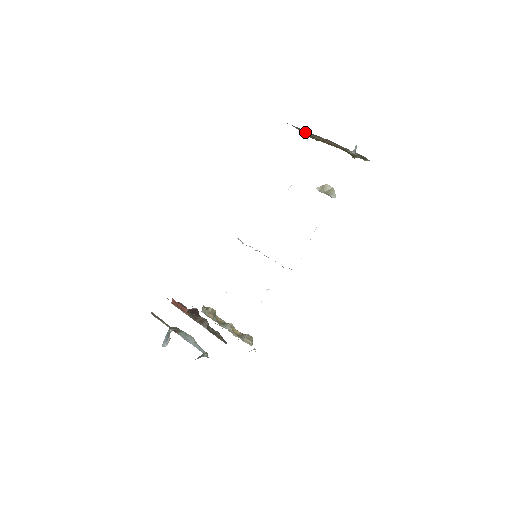
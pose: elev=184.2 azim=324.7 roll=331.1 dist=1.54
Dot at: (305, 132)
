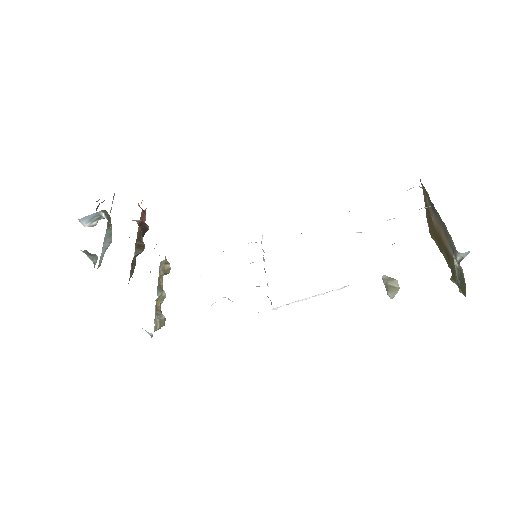
Dot at: (429, 208)
